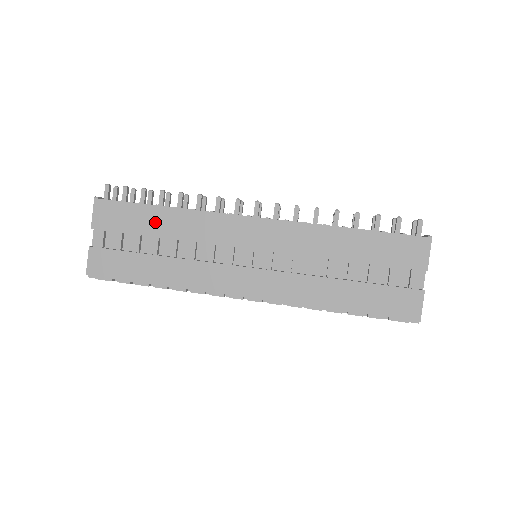
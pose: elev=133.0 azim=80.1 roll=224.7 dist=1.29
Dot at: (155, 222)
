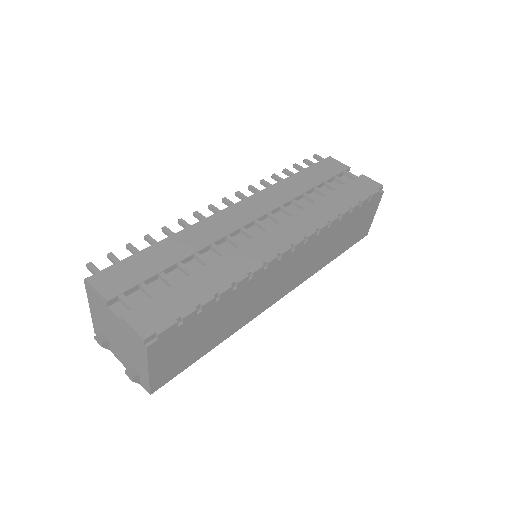
Dot at: (165, 255)
